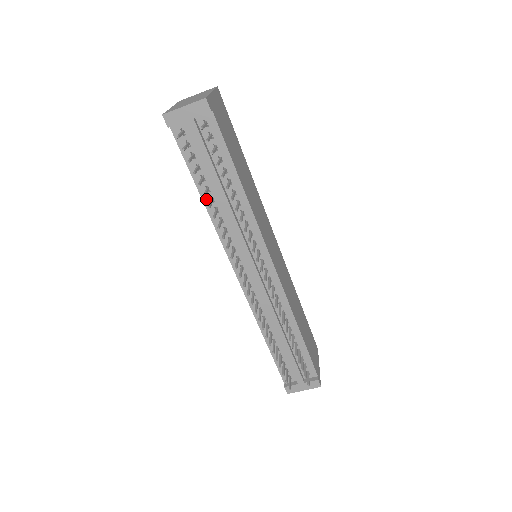
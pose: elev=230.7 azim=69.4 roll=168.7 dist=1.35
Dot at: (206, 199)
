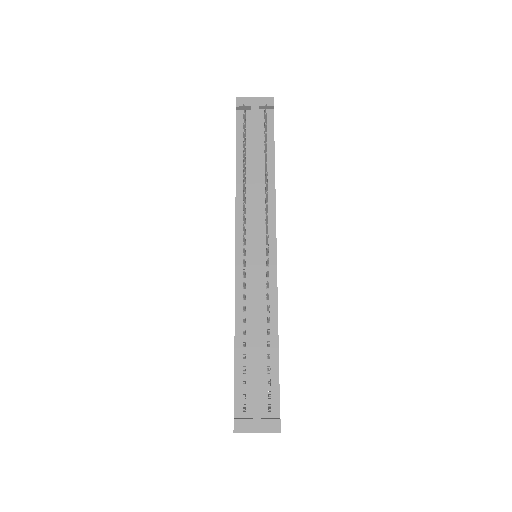
Dot at: (239, 170)
